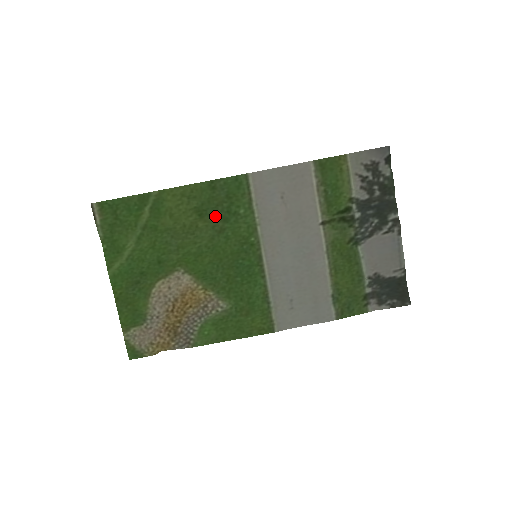
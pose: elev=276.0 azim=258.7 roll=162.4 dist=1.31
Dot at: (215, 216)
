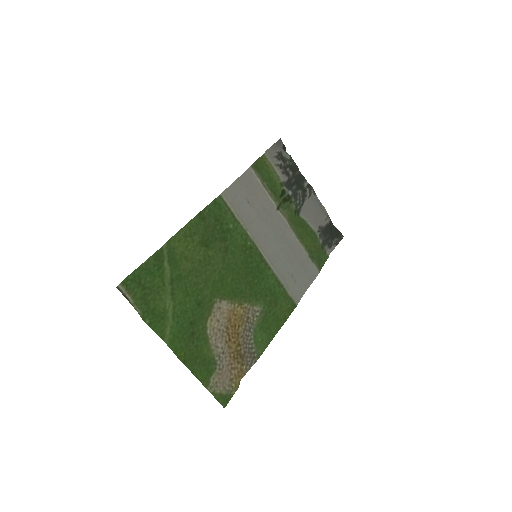
Dot at: (216, 240)
